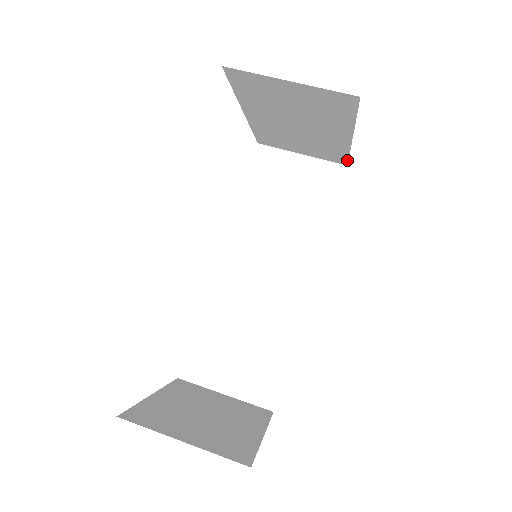
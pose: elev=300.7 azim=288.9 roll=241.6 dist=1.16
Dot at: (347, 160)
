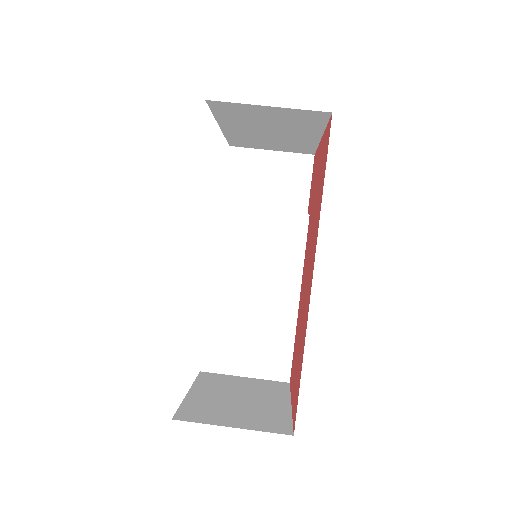
Dot at: (315, 151)
